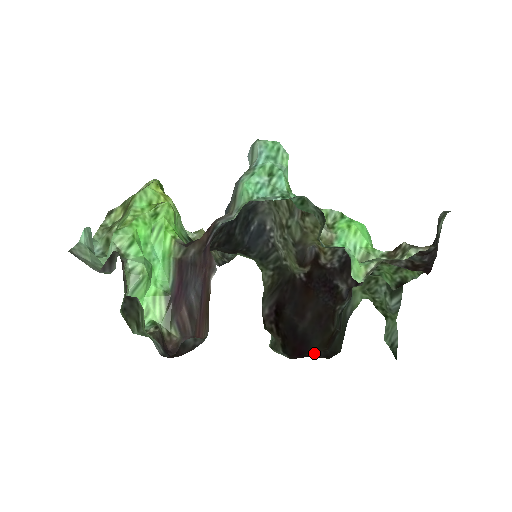
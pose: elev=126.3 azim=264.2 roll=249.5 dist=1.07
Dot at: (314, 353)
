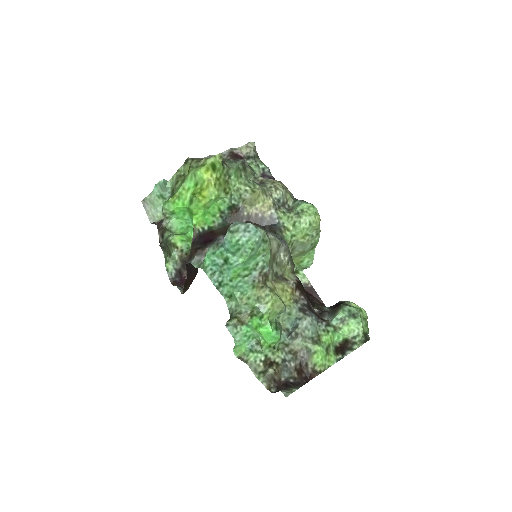
Dot at: occluded
